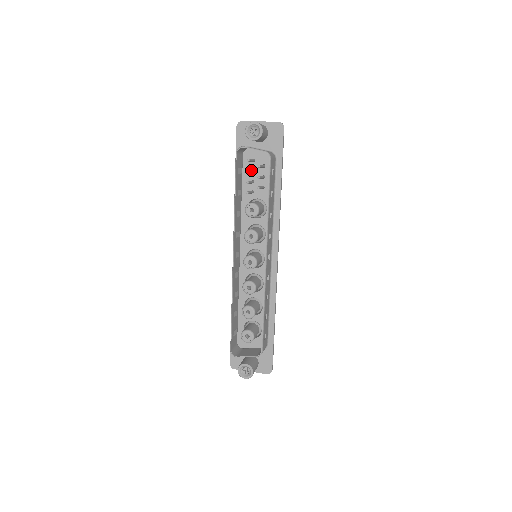
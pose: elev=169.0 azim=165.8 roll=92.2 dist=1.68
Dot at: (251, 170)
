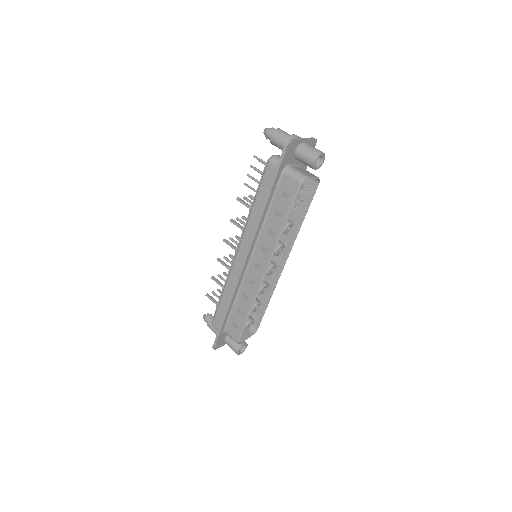
Dot at: occluded
